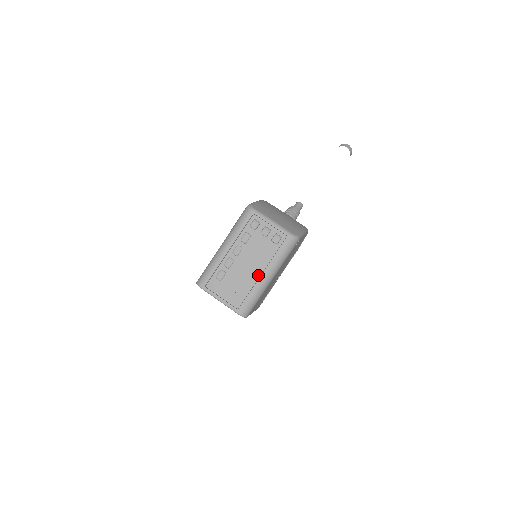
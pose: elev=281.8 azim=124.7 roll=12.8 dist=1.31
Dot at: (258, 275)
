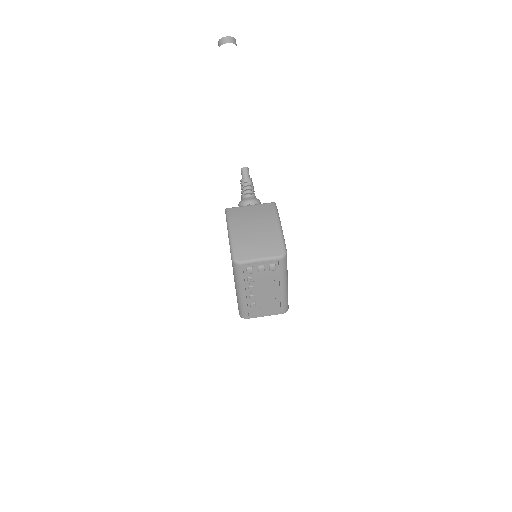
Dot at: (278, 291)
